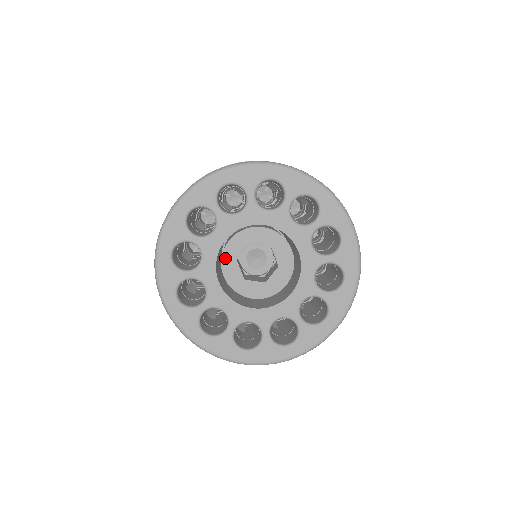
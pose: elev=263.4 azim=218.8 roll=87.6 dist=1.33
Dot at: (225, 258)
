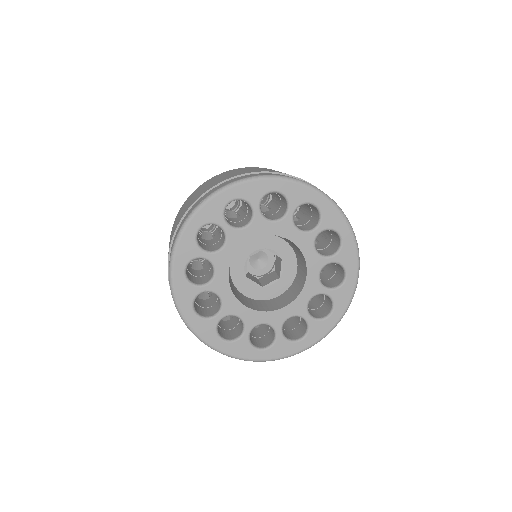
Dot at: (236, 282)
